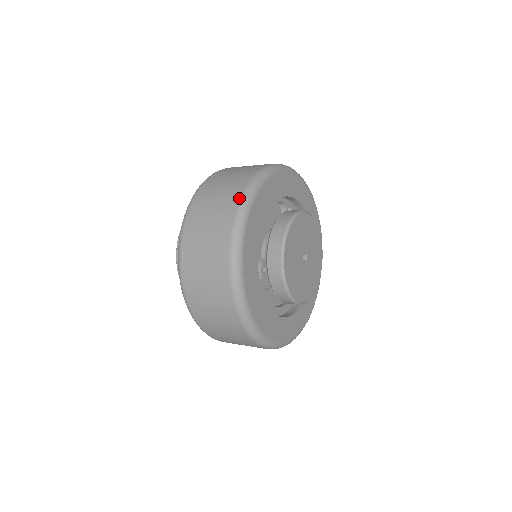
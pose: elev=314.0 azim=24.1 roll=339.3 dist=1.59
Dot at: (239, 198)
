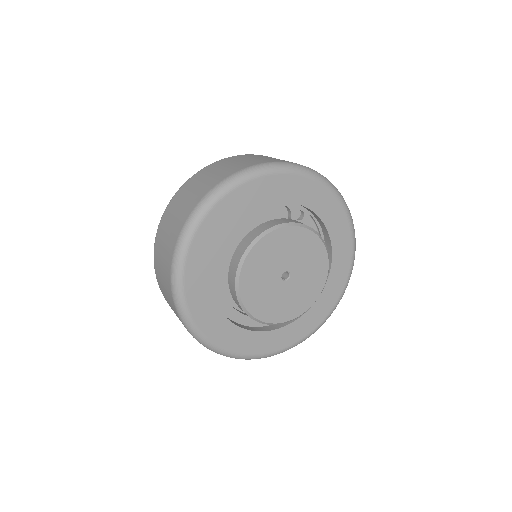
Dot at: (200, 199)
